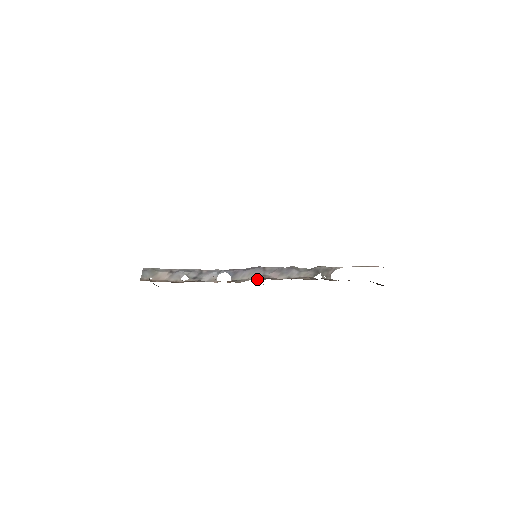
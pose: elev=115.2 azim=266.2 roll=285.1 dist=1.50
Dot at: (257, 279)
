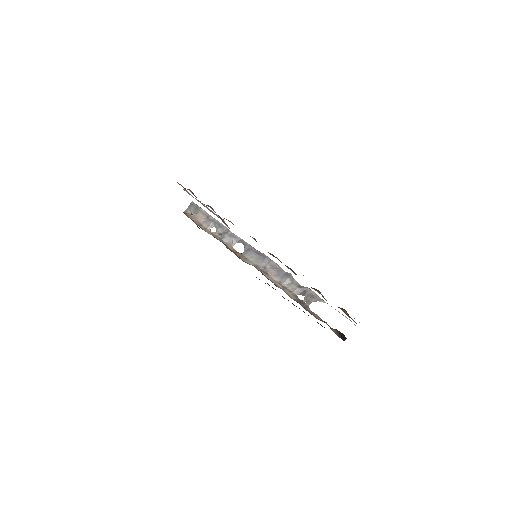
Dot at: (257, 268)
